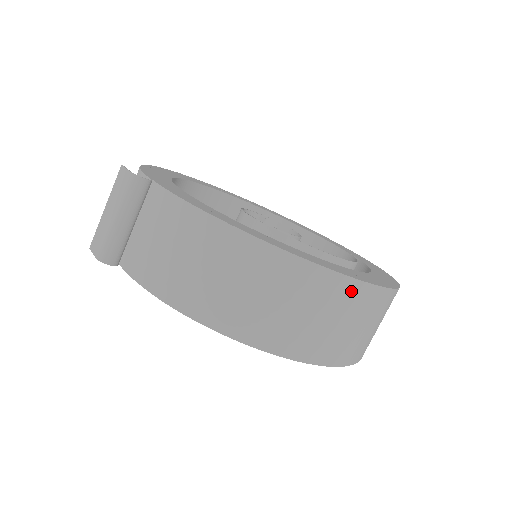
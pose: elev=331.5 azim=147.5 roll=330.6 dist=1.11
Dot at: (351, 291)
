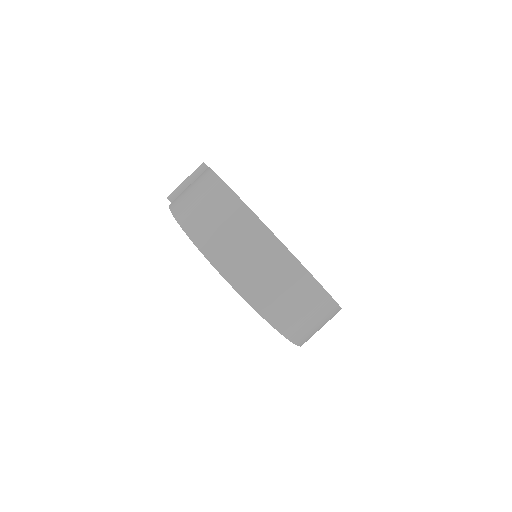
Dot at: (249, 221)
